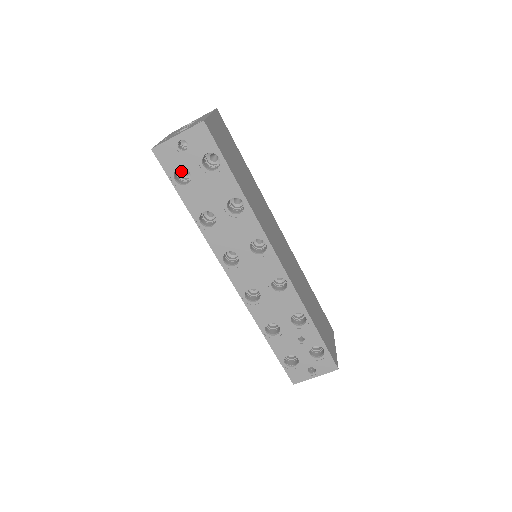
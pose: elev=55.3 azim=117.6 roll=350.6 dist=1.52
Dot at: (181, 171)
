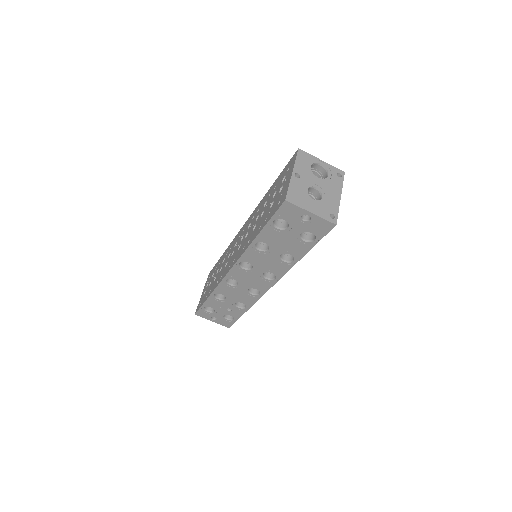
Dot at: occluded
